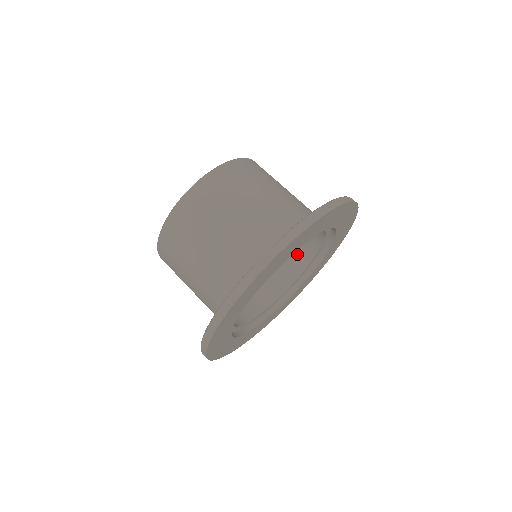
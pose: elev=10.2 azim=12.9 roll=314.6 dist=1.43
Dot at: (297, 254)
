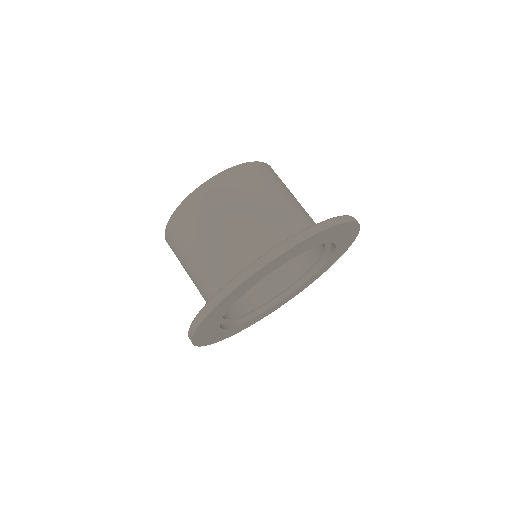
Dot at: (299, 258)
